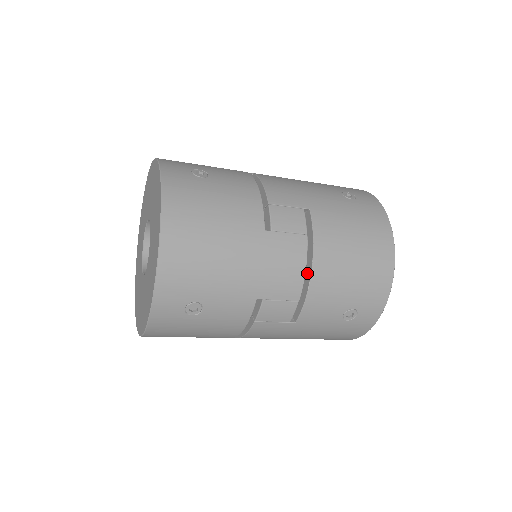
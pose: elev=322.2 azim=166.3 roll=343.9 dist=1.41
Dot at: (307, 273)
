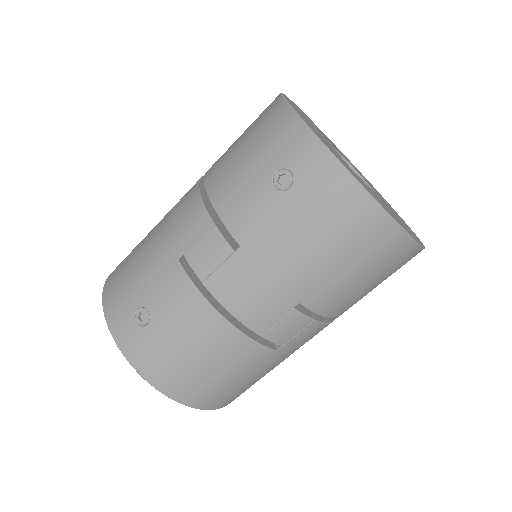
Dot at: occluded
